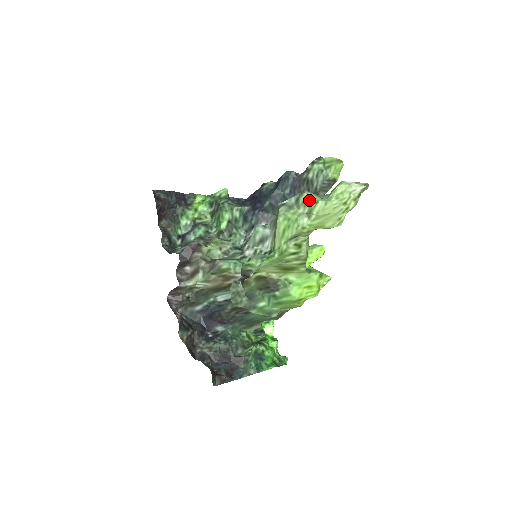
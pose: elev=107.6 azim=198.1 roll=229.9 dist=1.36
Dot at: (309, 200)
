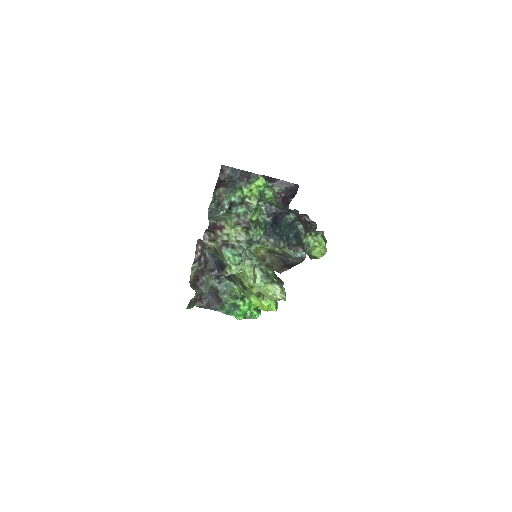
Dot at: (255, 275)
